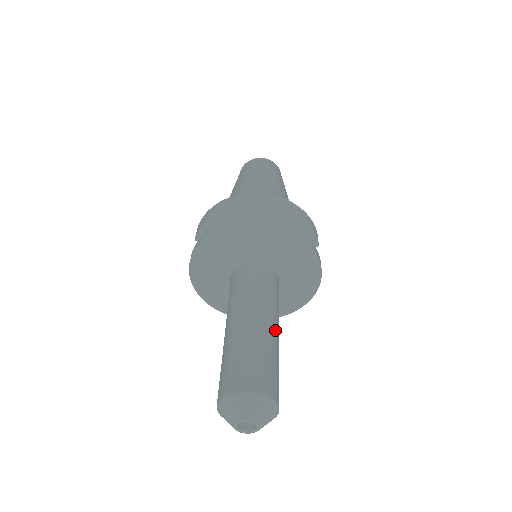
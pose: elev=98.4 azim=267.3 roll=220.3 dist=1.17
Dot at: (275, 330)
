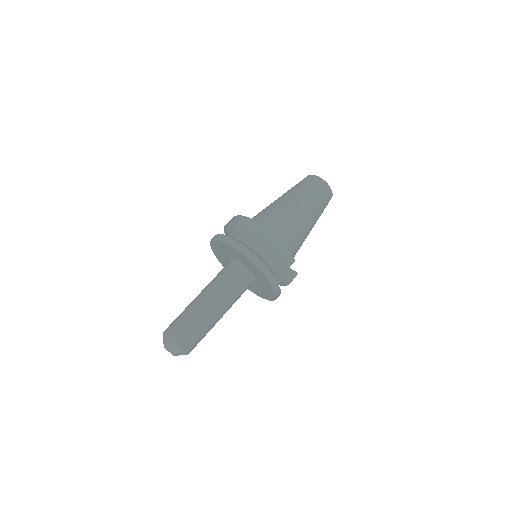
Dot at: (215, 312)
